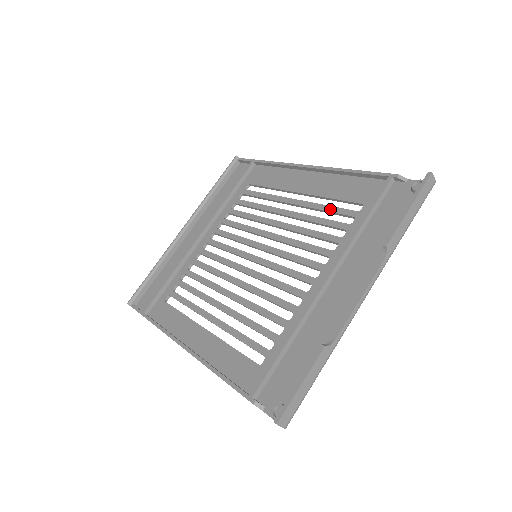
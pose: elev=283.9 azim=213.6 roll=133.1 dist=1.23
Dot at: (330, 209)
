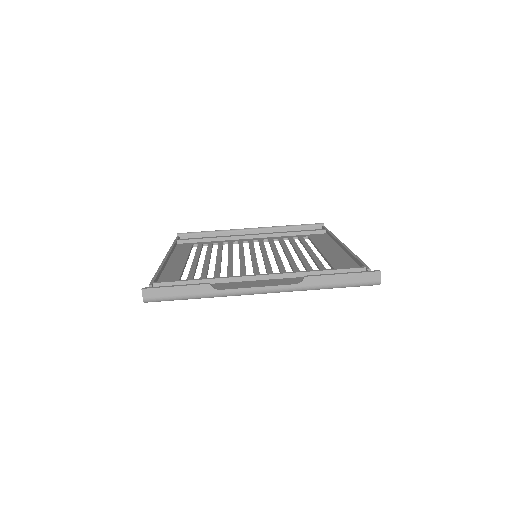
Dot at: (318, 262)
